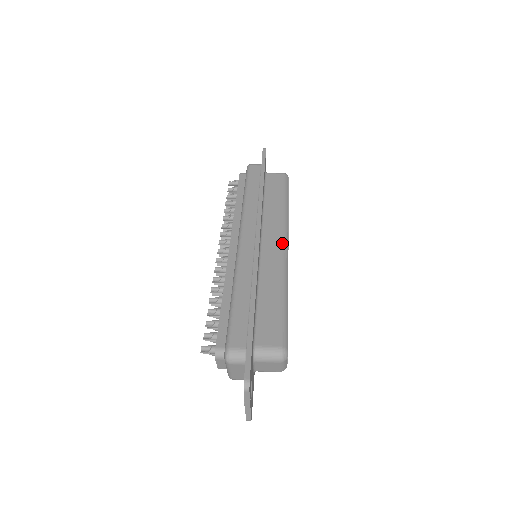
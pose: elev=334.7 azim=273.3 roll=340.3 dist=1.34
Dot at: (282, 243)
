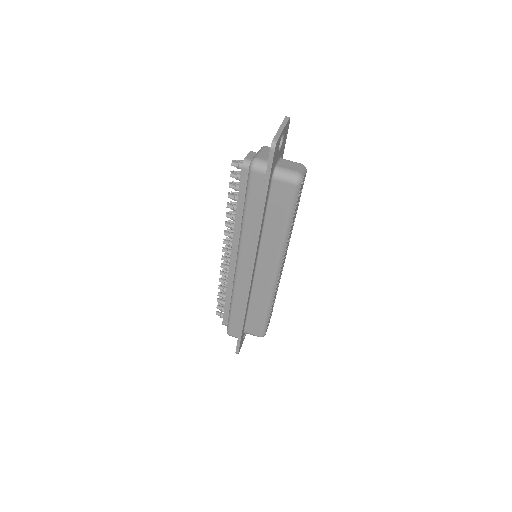
Dot at: (274, 273)
